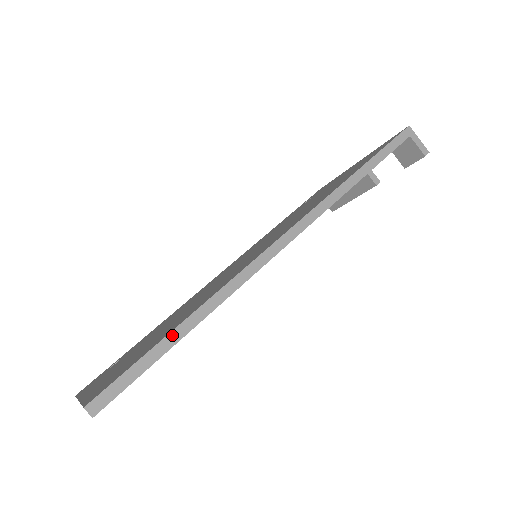
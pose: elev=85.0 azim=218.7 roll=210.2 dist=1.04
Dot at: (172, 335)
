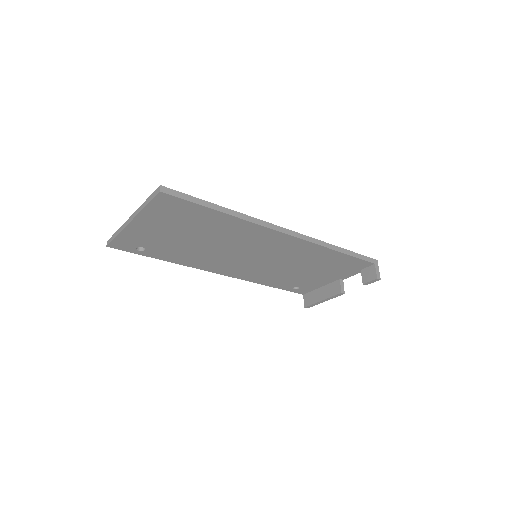
Dot at: (212, 204)
